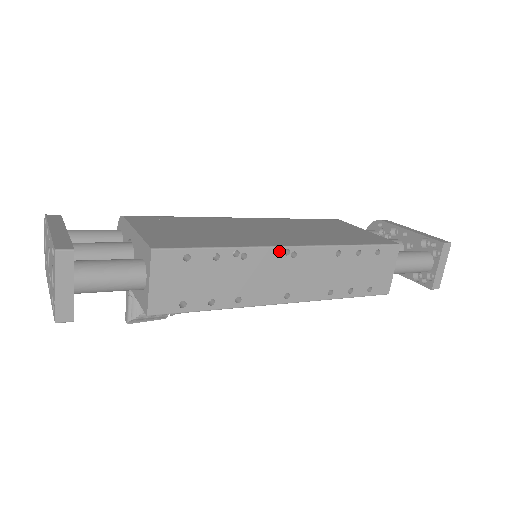
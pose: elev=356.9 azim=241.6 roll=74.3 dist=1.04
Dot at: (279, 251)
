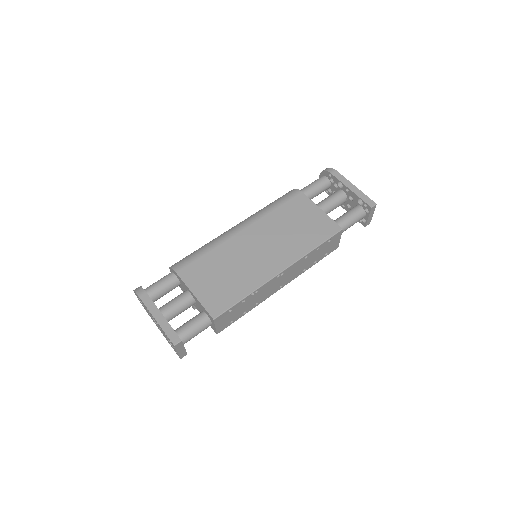
Dot at: (274, 279)
